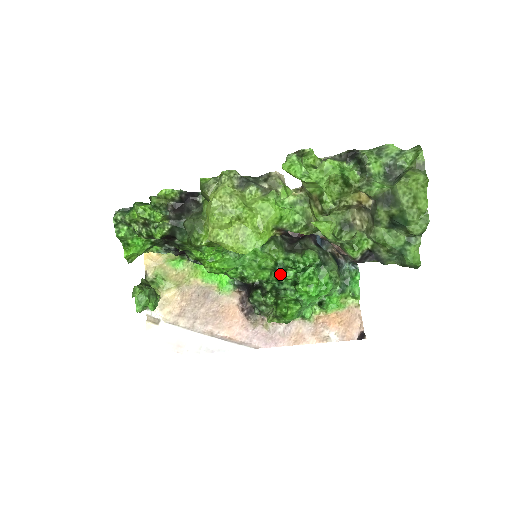
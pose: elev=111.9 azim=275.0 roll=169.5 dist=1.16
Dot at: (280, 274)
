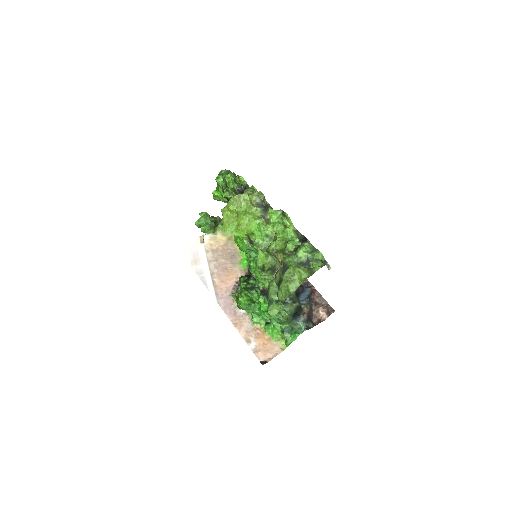
Dot at: occluded
